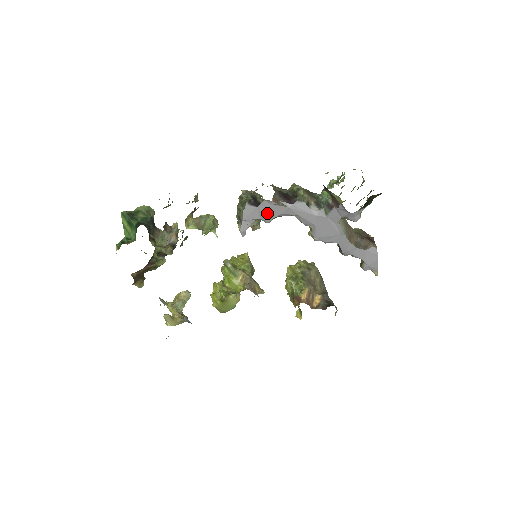
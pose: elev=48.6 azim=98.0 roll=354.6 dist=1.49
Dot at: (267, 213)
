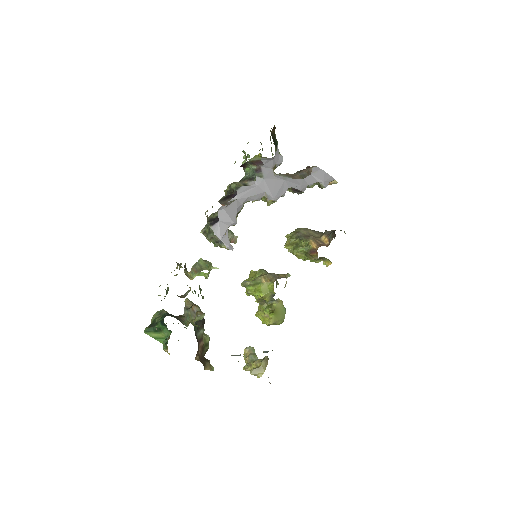
Dot at: (229, 217)
